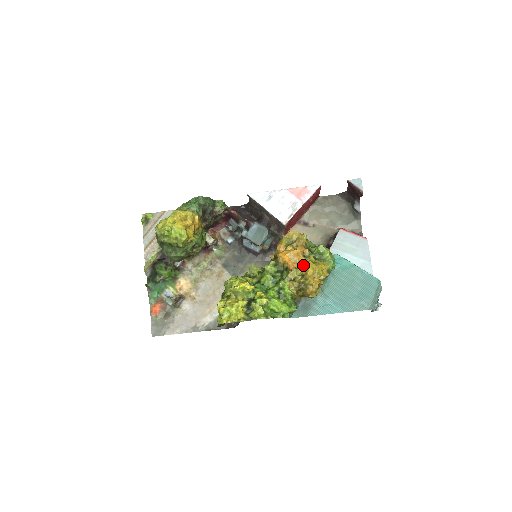
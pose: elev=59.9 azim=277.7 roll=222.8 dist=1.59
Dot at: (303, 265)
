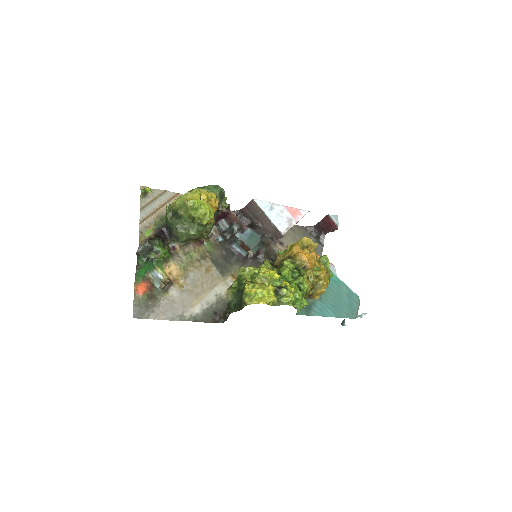
Dot at: (317, 267)
